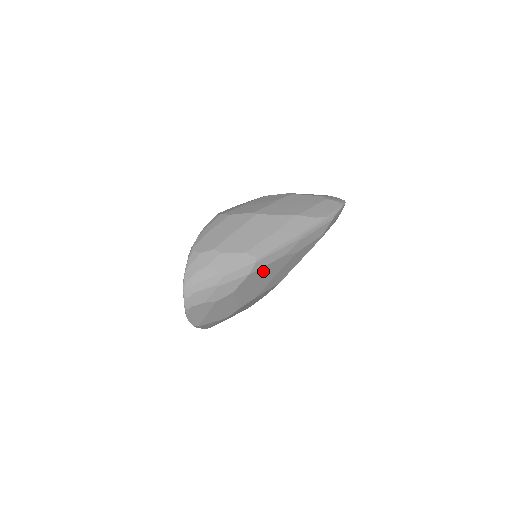
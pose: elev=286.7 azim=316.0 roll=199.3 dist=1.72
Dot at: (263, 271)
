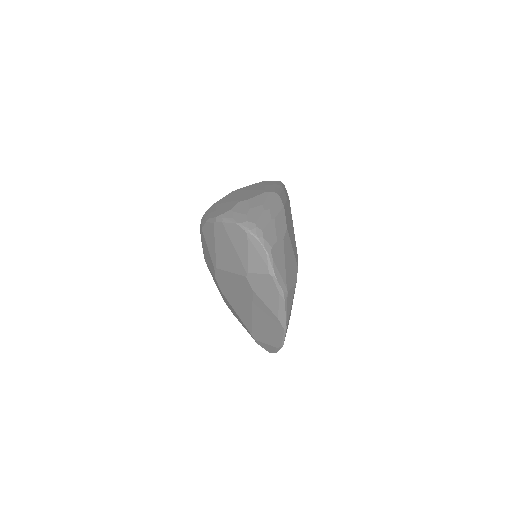
Dot at: (287, 212)
